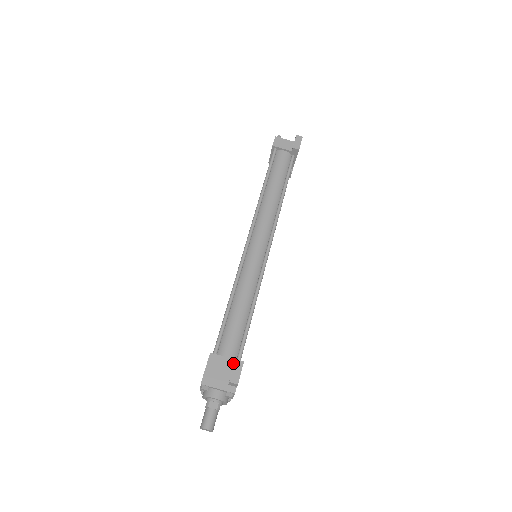
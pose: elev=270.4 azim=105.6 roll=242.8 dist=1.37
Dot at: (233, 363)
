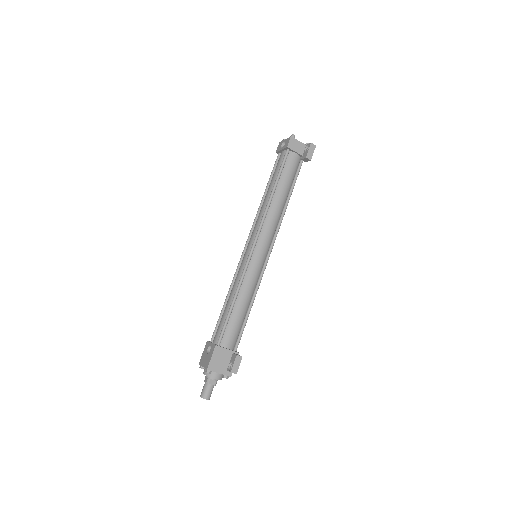
Dot at: (232, 354)
